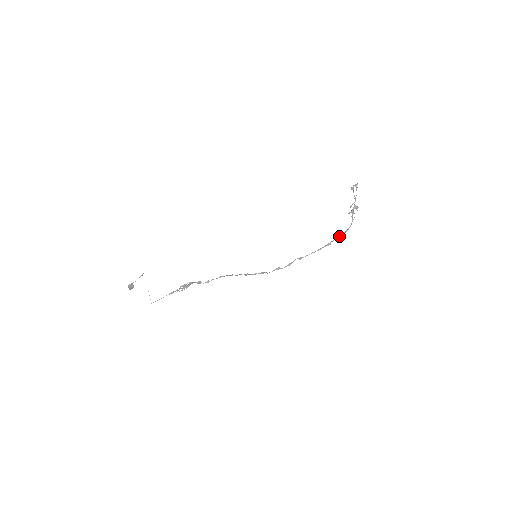
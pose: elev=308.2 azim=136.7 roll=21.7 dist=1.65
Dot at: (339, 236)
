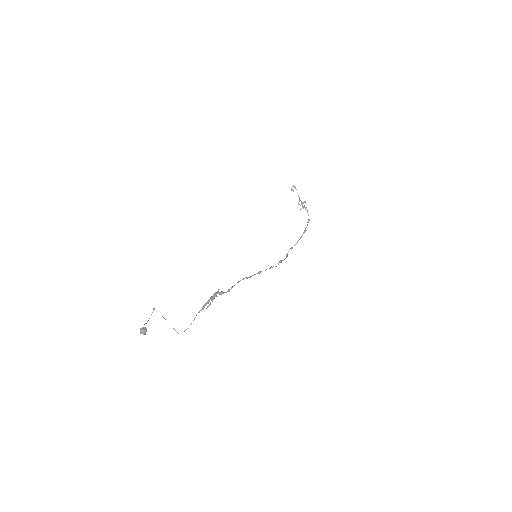
Dot at: occluded
